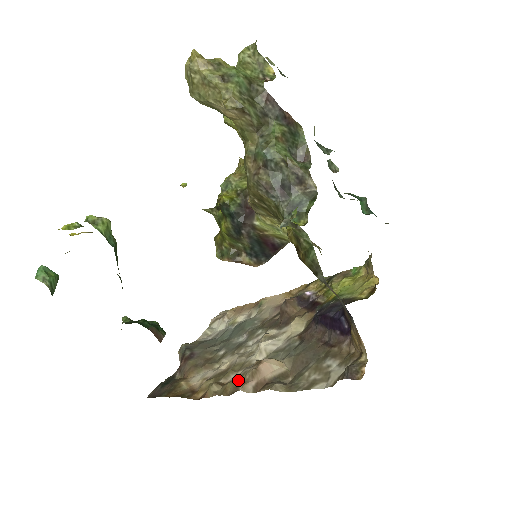
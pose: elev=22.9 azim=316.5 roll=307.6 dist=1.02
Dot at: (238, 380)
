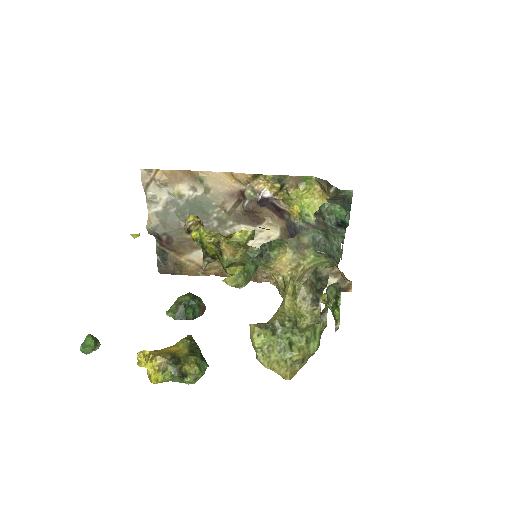
Dot at: occluded
